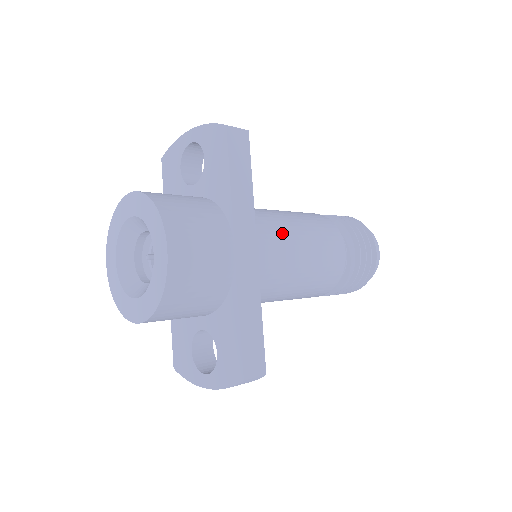
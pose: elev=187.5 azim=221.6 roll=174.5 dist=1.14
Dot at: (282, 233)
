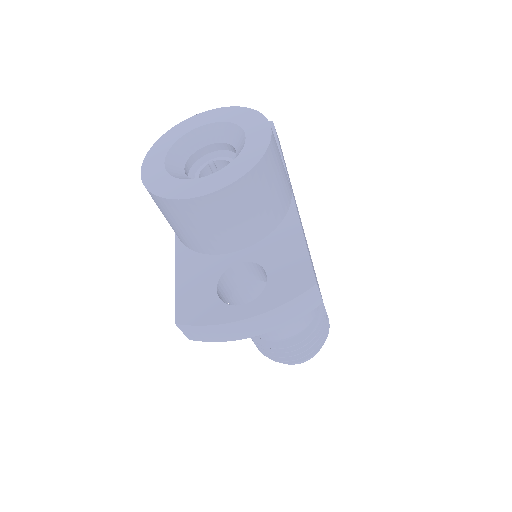
Dot at: occluded
